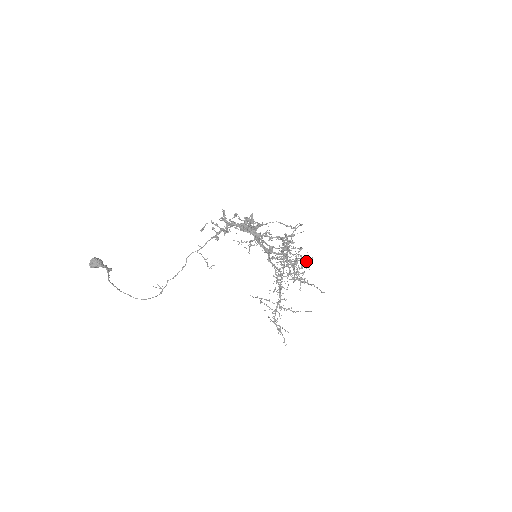
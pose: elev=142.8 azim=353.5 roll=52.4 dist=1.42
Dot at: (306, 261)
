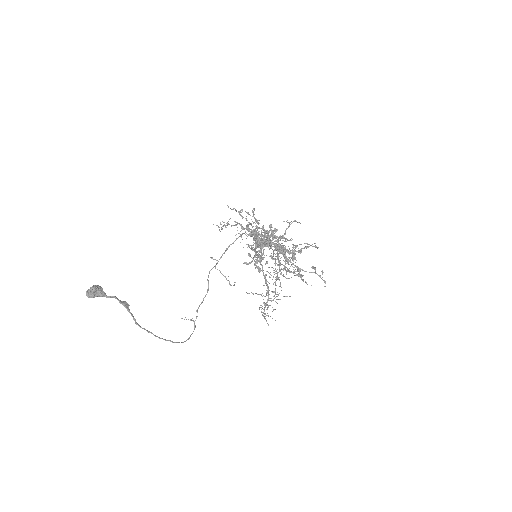
Dot at: occluded
